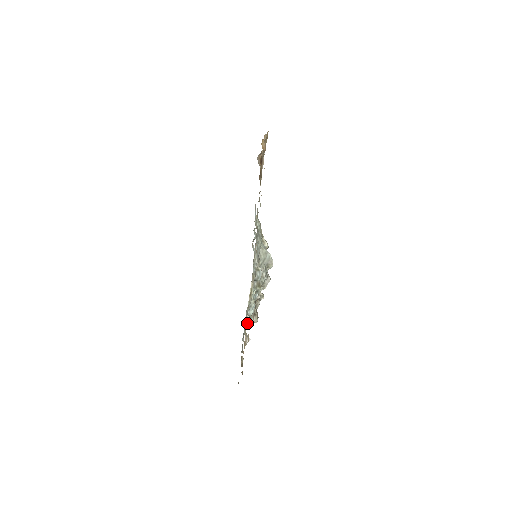
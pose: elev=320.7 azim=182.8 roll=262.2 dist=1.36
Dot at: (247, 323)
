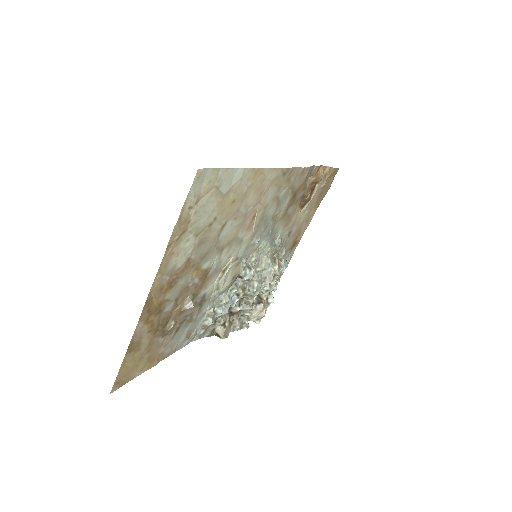
Dot at: (195, 271)
